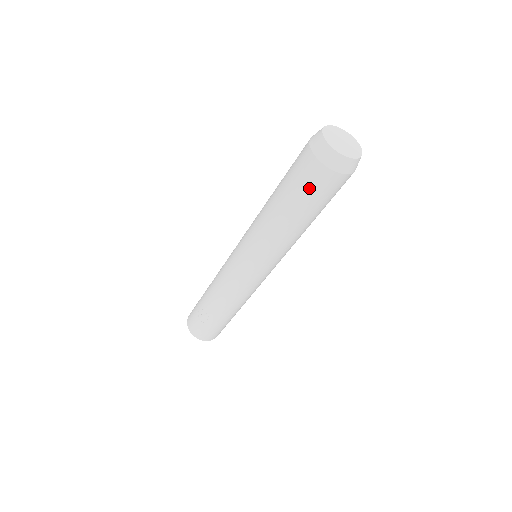
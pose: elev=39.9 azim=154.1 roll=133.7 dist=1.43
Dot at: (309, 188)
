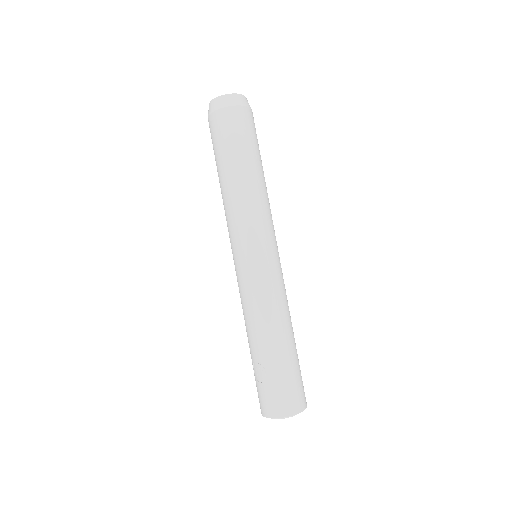
Dot at: (222, 135)
